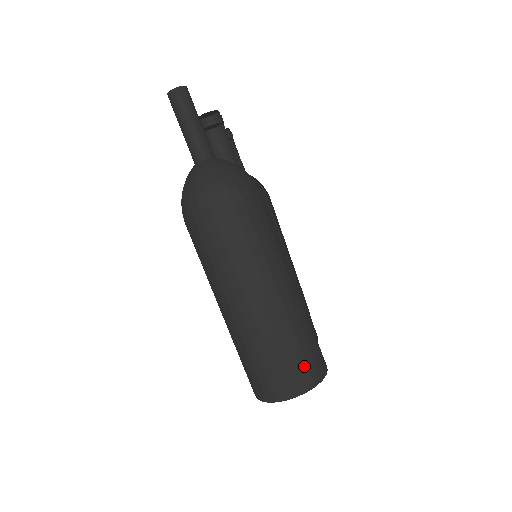
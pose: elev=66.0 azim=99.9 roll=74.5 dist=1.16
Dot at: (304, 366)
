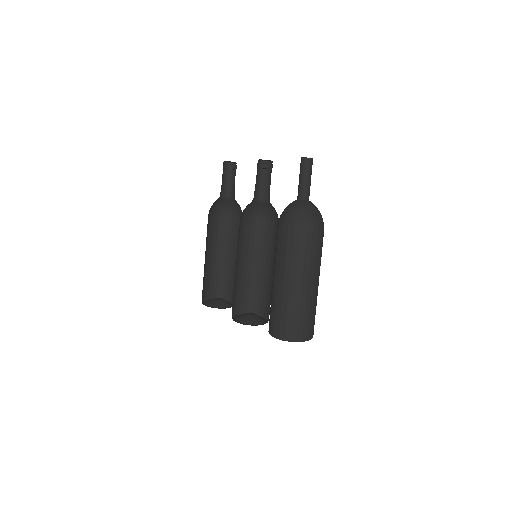
Dot at: (313, 325)
